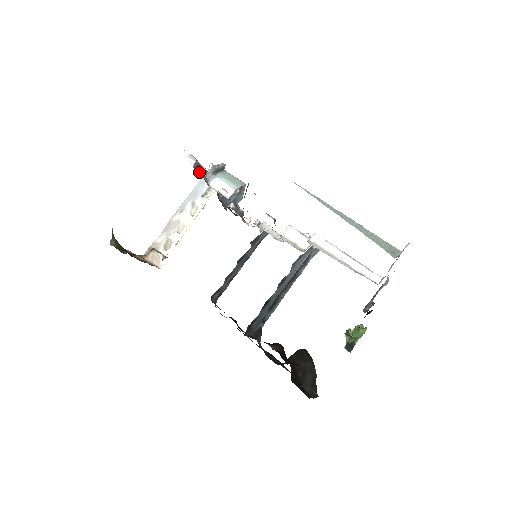
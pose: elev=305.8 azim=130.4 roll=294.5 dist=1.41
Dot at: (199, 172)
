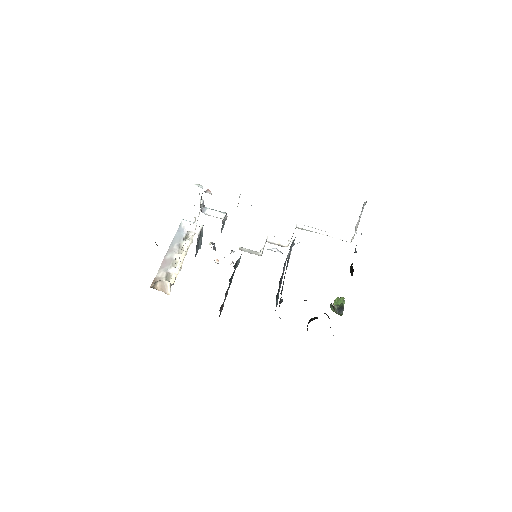
Dot at: occluded
